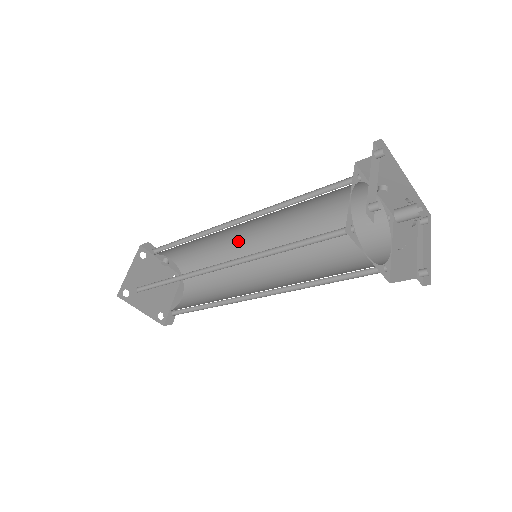
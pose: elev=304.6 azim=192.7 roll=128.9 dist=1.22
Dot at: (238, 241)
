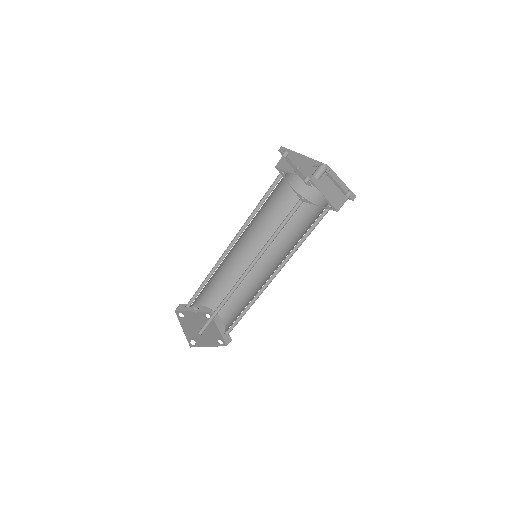
Dot at: (235, 259)
